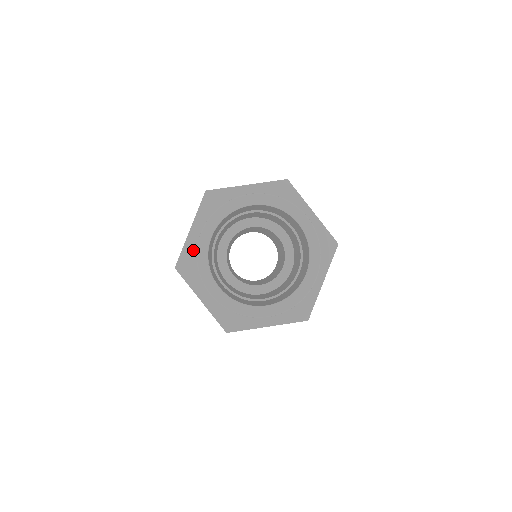
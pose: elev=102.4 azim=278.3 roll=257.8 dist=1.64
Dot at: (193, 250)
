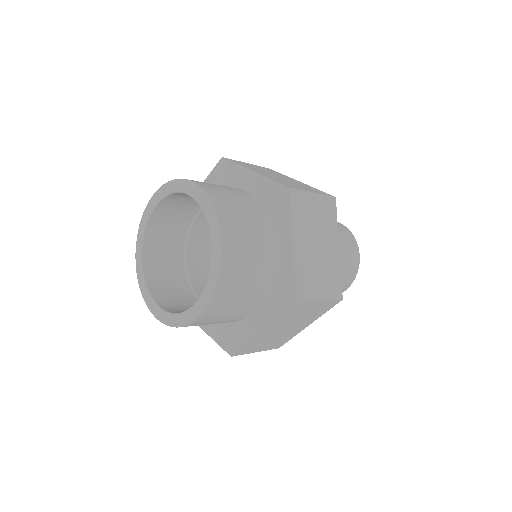
Dot at: occluded
